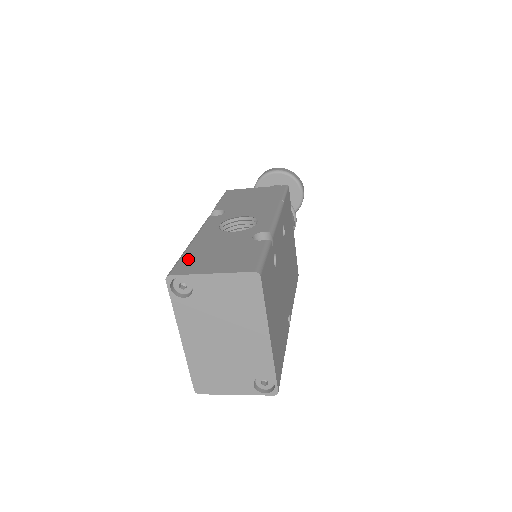
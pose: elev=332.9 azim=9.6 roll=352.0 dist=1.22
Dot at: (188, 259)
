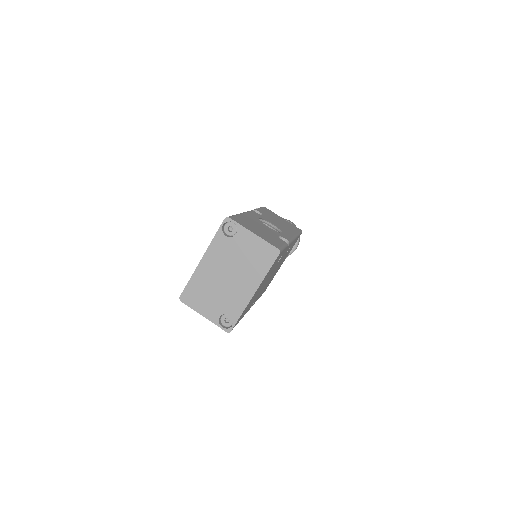
Dot at: (240, 218)
